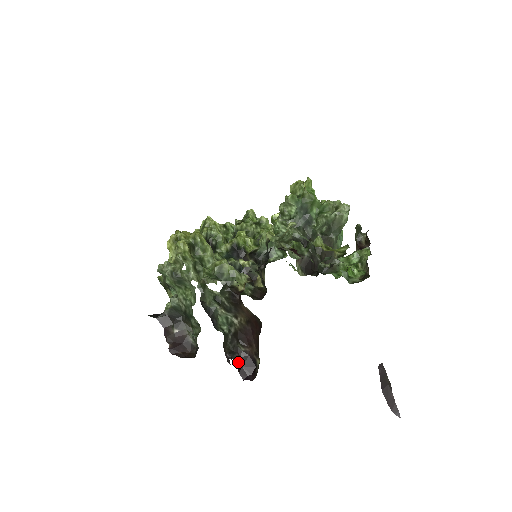
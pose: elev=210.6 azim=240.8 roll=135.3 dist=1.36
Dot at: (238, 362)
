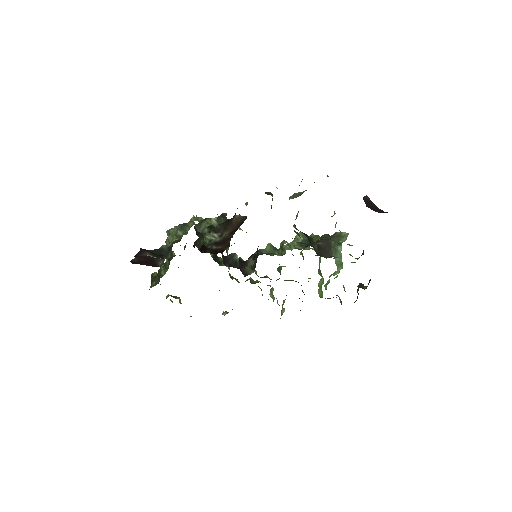
Dot at: (204, 247)
